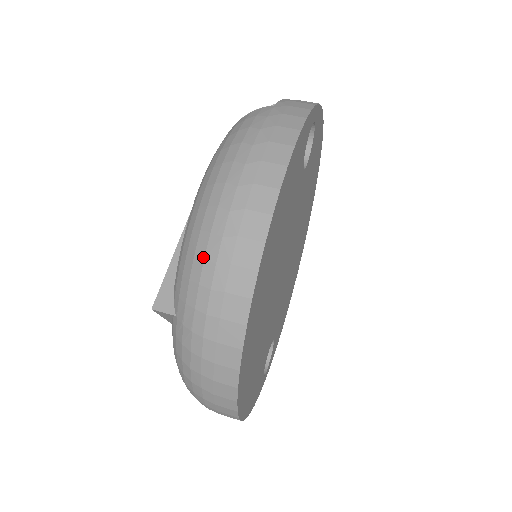
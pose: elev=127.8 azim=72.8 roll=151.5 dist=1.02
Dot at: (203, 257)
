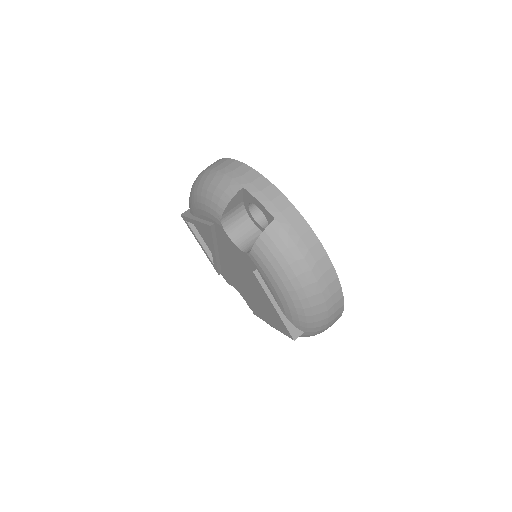
Dot at: (320, 313)
